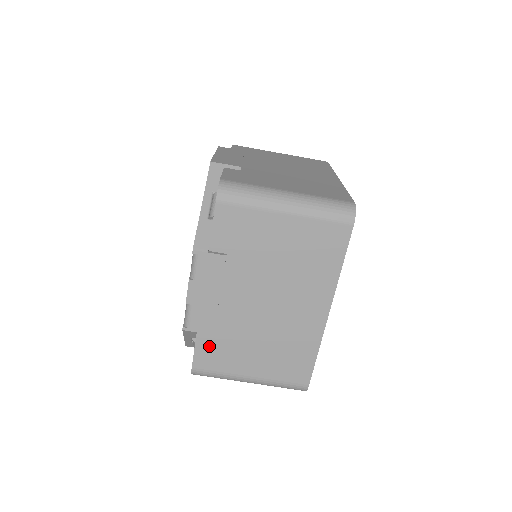
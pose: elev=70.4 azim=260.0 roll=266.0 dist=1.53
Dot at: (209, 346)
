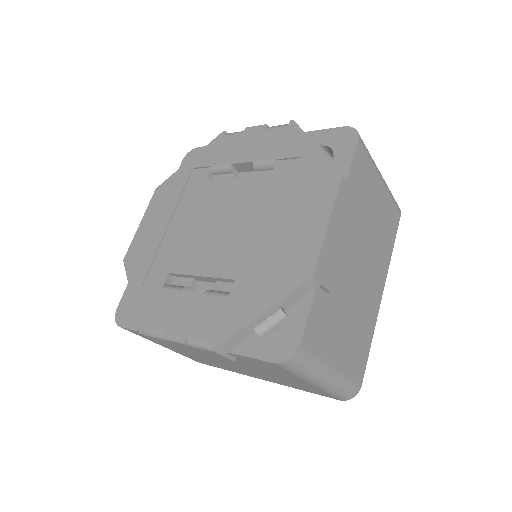
Dot at: occluded
